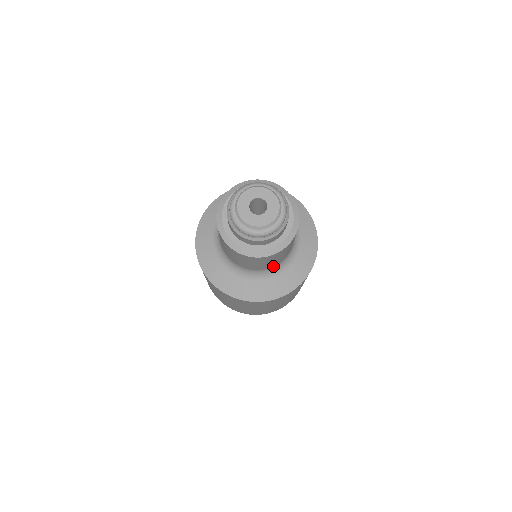
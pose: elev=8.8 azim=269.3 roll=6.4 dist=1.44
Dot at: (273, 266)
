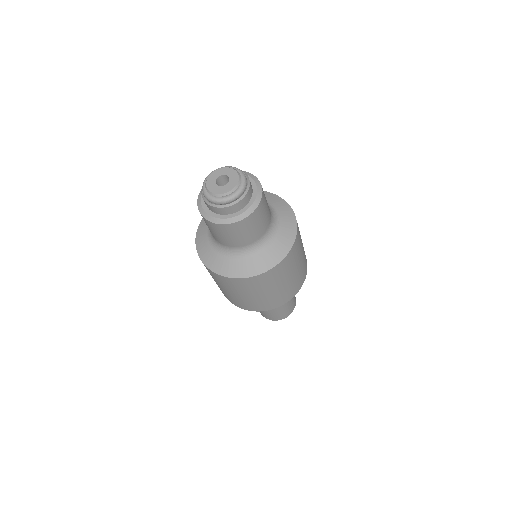
Dot at: (257, 240)
